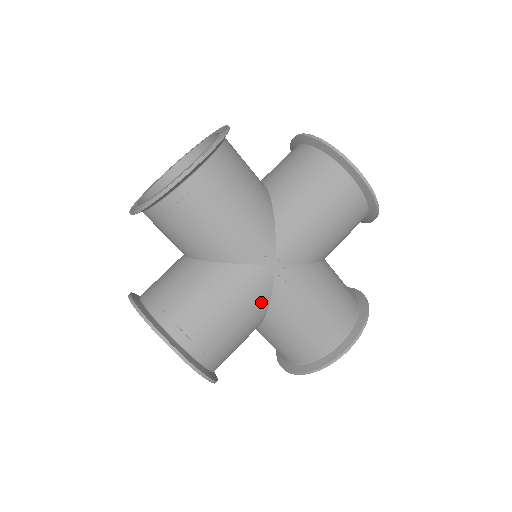
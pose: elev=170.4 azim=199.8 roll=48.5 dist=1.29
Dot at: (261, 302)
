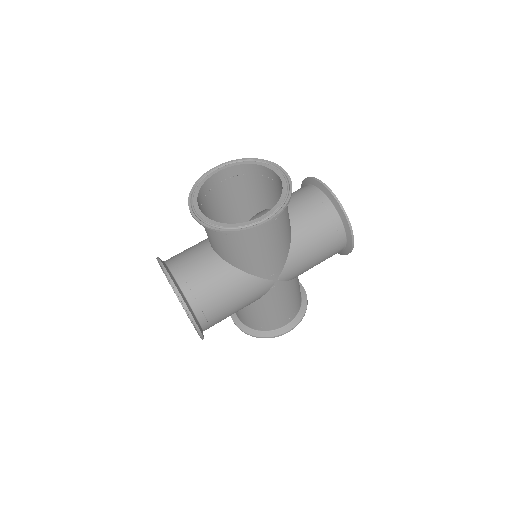
Dot at: (255, 299)
